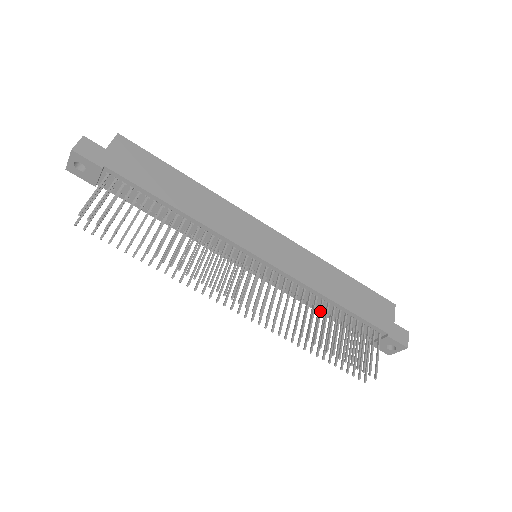
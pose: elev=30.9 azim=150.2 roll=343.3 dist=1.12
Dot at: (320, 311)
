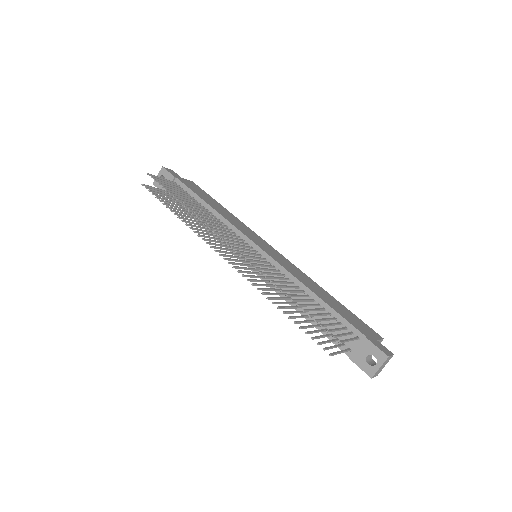
Dot at: (297, 290)
